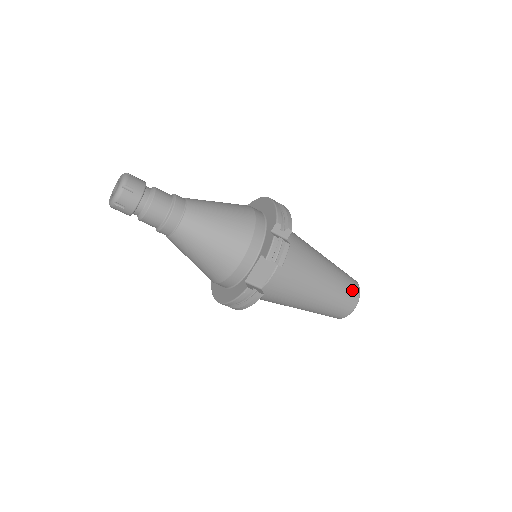
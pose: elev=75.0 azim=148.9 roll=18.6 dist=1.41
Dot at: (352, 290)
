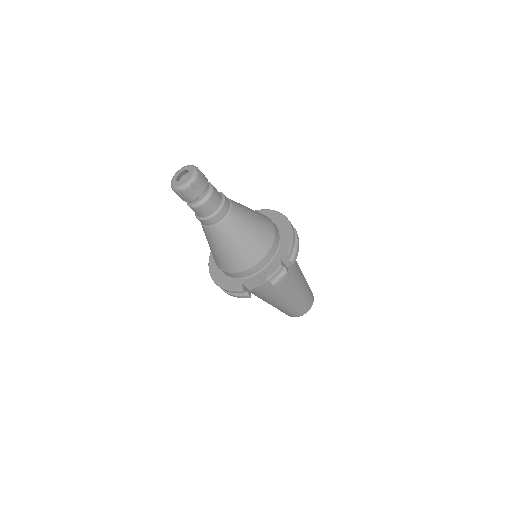
Dot at: (308, 304)
